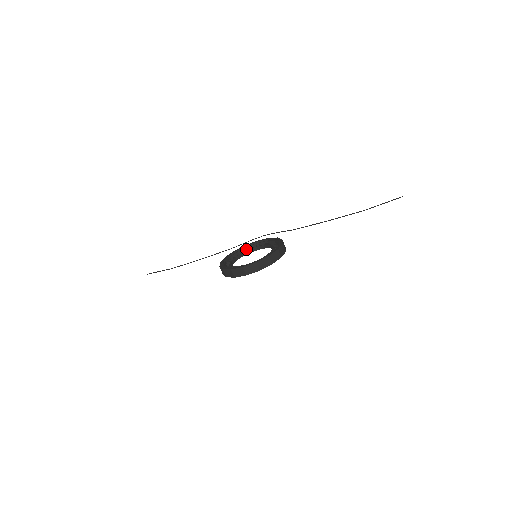
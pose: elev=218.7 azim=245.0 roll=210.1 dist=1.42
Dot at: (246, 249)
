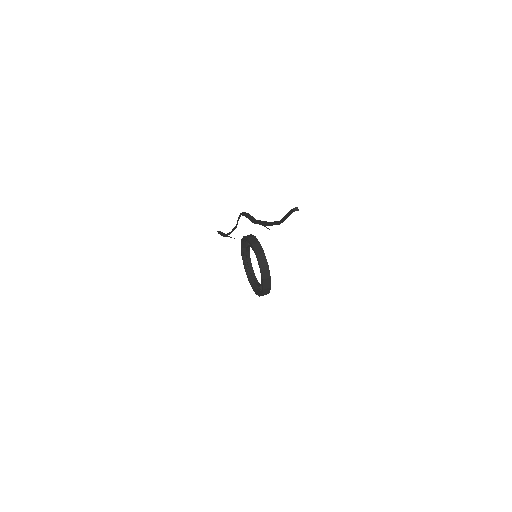
Dot at: (245, 243)
